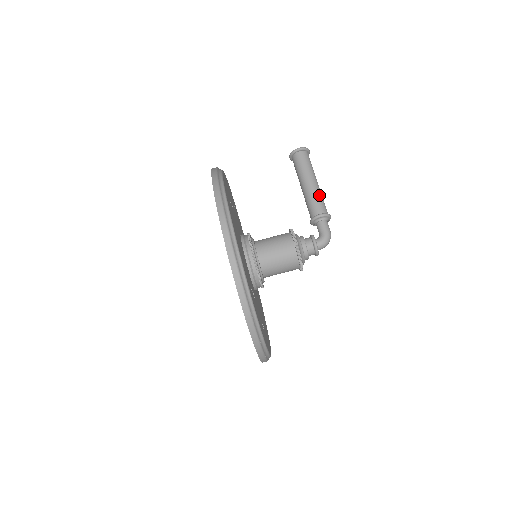
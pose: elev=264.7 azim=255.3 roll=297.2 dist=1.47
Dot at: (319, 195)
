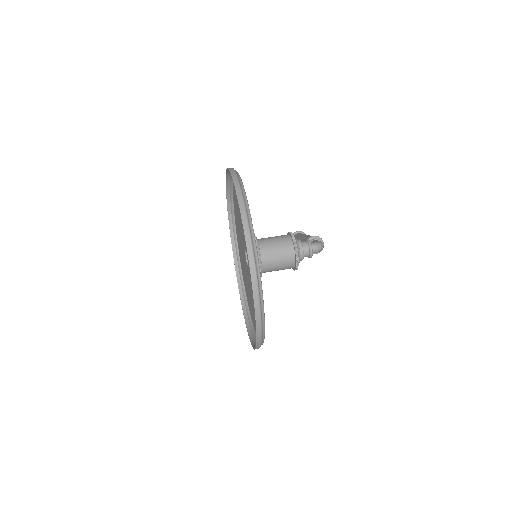
Dot at: occluded
